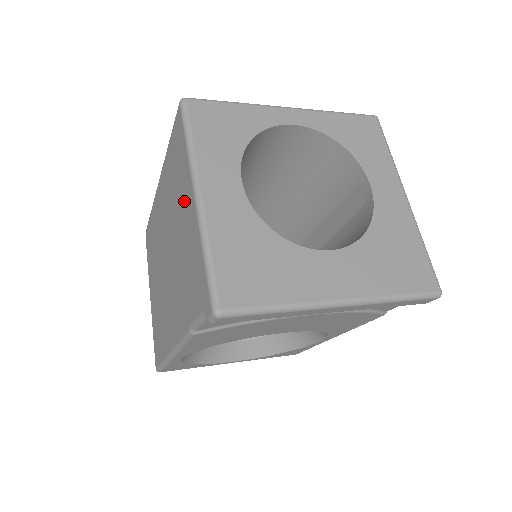
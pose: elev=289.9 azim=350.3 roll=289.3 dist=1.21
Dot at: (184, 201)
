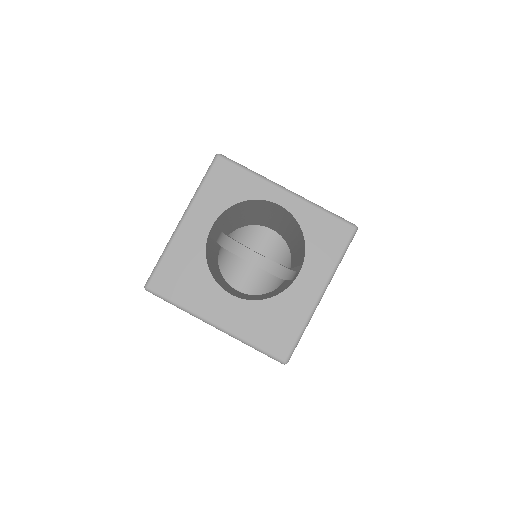
Dot at: occluded
